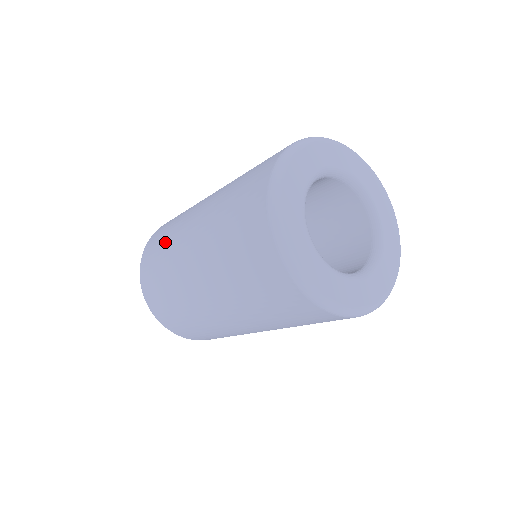
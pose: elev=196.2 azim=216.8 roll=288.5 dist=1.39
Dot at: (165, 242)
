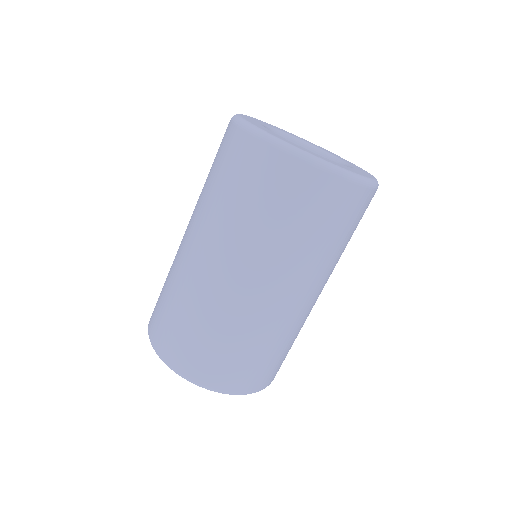
Dot at: occluded
